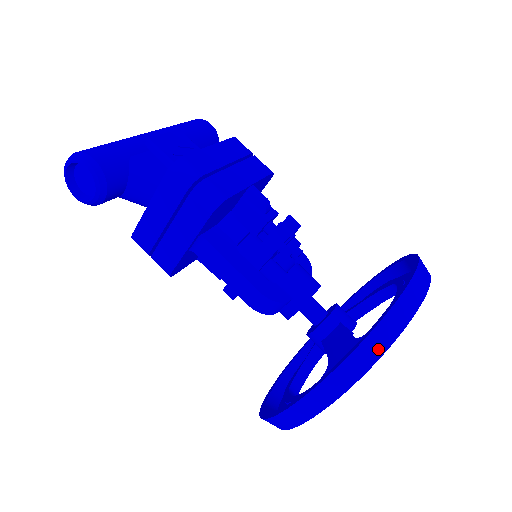
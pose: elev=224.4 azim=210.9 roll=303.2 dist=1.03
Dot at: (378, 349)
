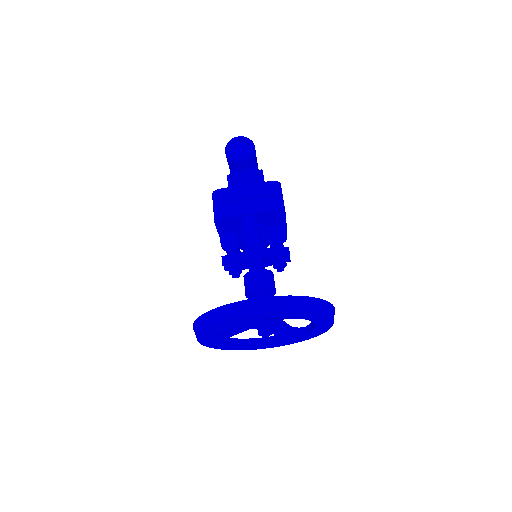
Dot at: (315, 307)
